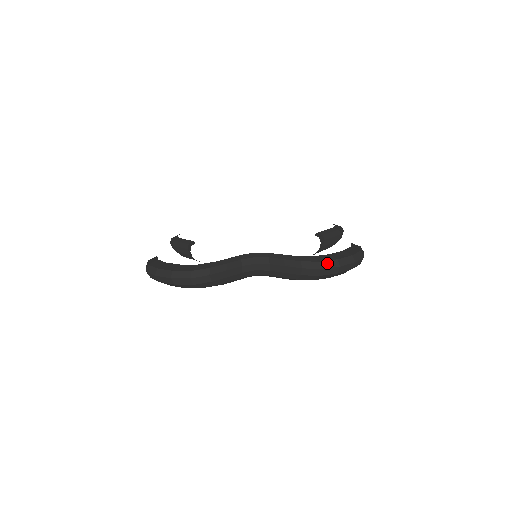
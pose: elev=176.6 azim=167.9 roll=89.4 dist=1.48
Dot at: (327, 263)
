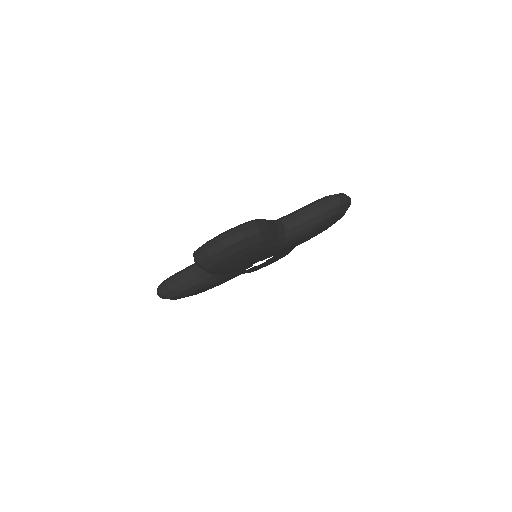
Dot at: (198, 251)
